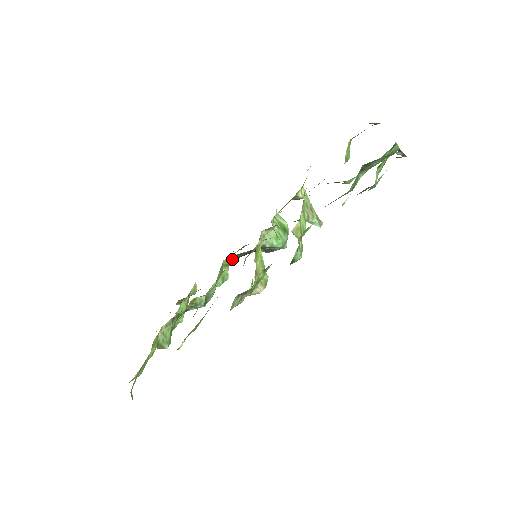
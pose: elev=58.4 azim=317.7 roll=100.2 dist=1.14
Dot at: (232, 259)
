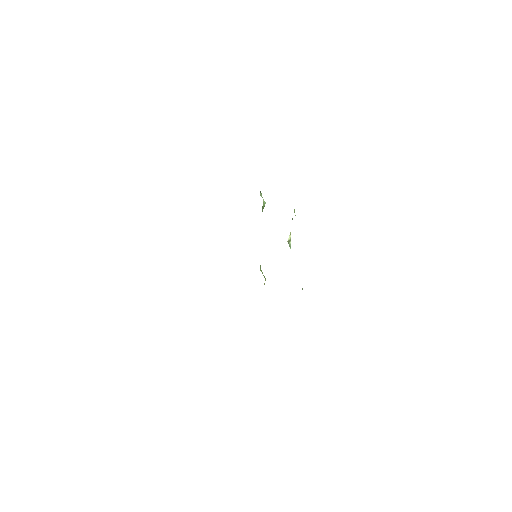
Dot at: occluded
